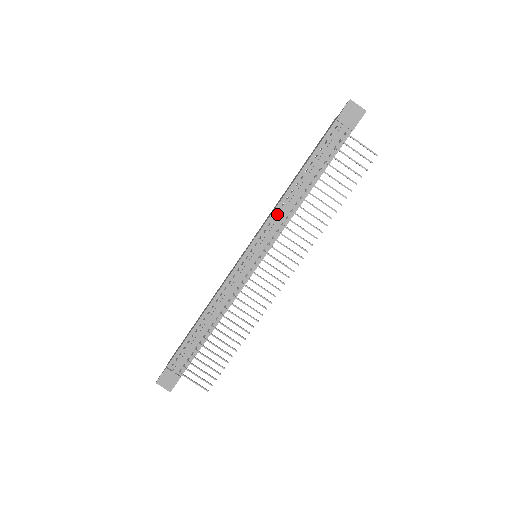
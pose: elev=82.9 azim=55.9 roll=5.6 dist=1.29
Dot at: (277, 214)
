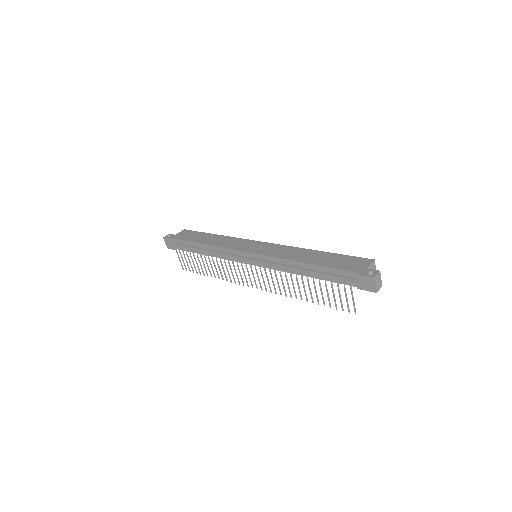
Dot at: (279, 261)
